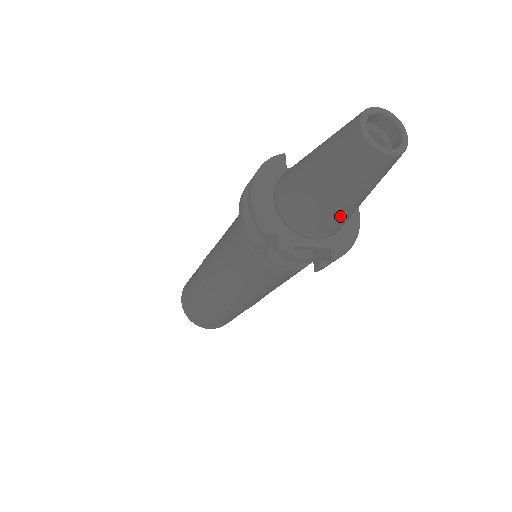
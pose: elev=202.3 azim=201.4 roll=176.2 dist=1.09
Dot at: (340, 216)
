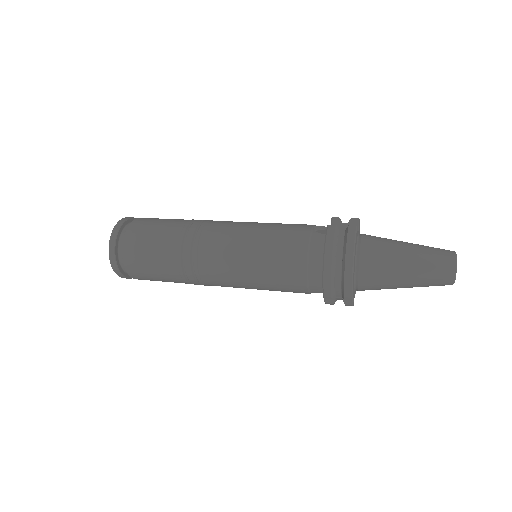
Dot at: occluded
